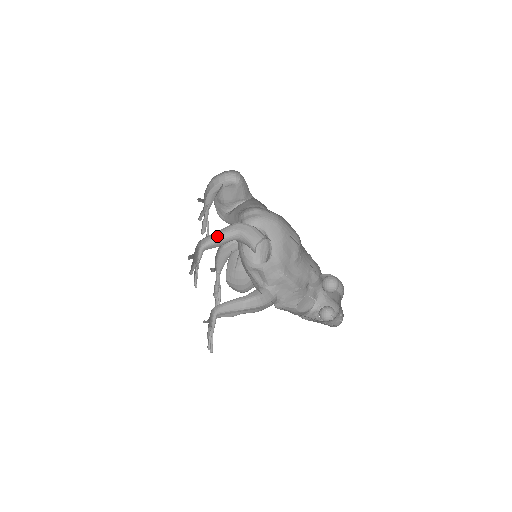
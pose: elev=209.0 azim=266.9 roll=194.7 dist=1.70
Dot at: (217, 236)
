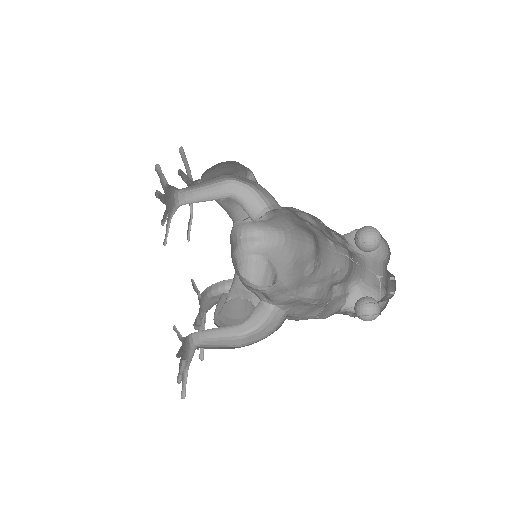
Dot at: (202, 196)
